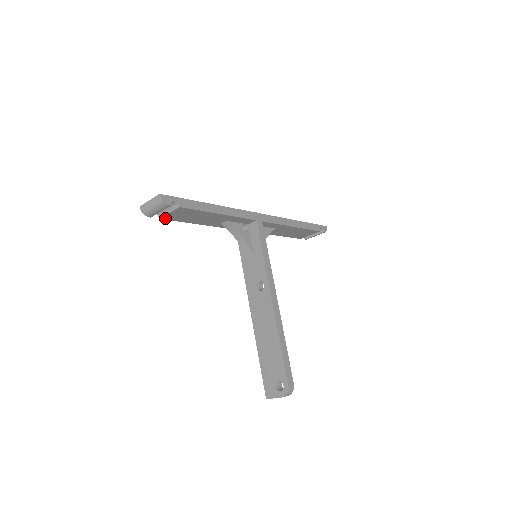
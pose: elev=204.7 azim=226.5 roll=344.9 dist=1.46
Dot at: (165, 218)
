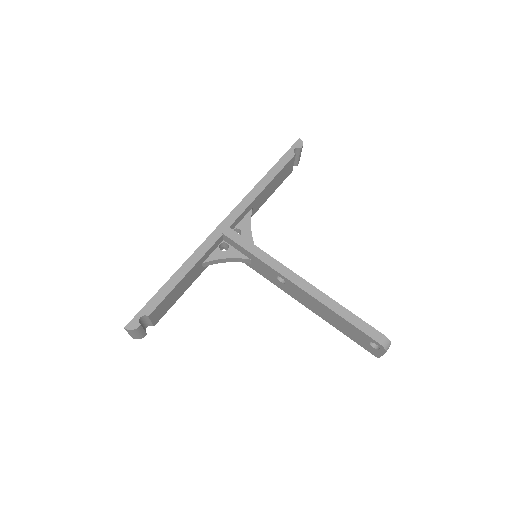
Dot at: (157, 321)
